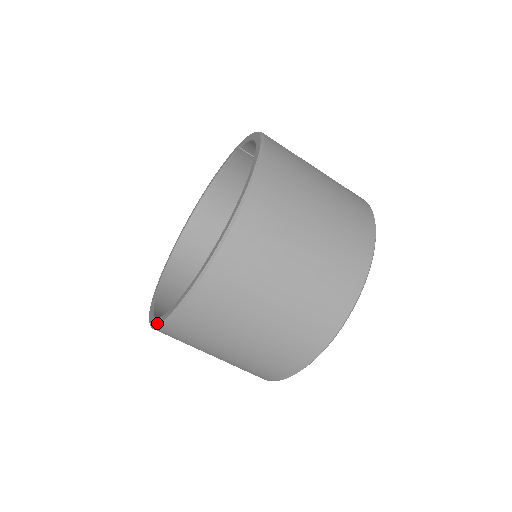
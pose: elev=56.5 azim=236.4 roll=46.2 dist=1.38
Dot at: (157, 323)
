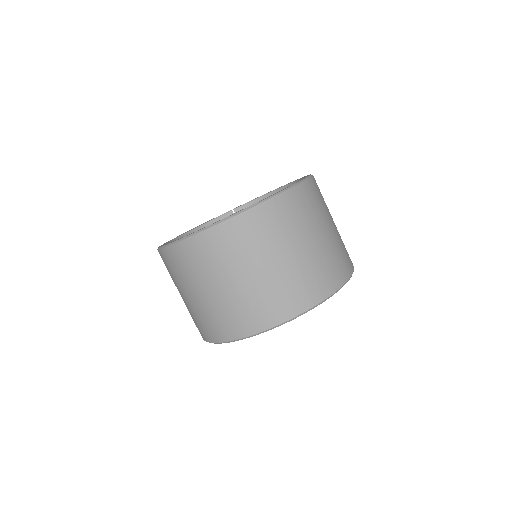
Dot at: occluded
